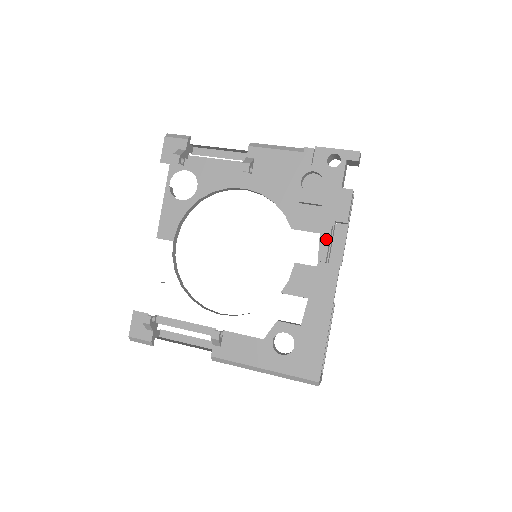
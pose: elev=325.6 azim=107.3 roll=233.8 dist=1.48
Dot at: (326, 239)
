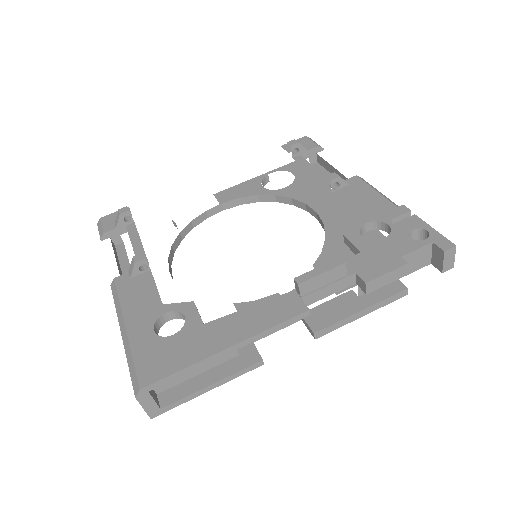
Dot at: (325, 268)
